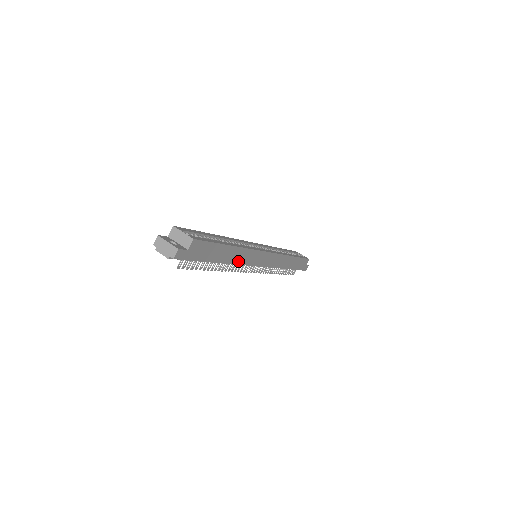
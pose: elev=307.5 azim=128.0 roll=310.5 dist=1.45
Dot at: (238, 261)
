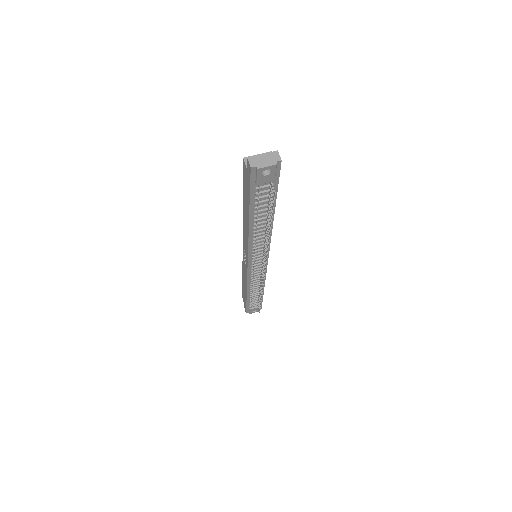
Dot at: occluded
